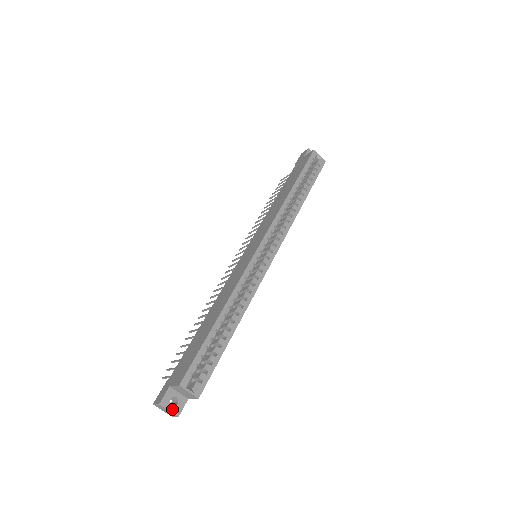
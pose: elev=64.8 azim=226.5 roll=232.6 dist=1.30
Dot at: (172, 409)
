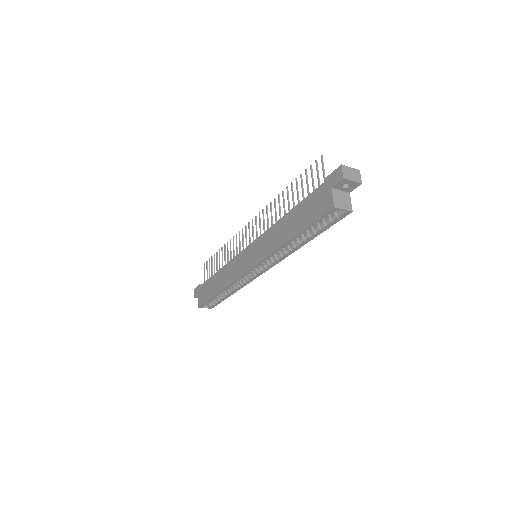
Dot at: occluded
